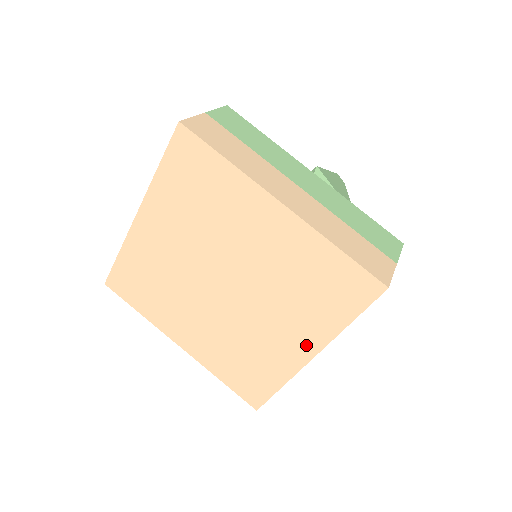
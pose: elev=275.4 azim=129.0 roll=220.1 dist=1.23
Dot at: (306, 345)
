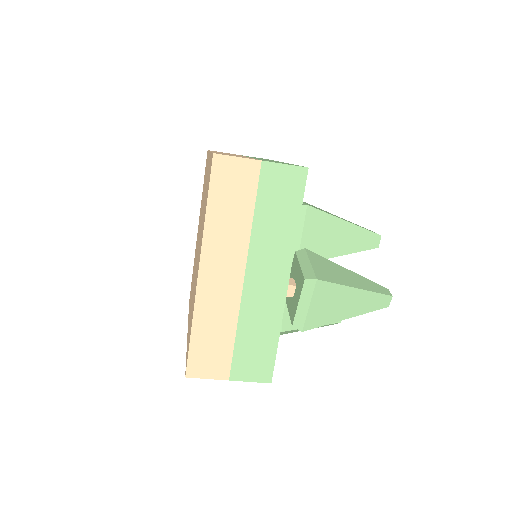
Dot at: occluded
